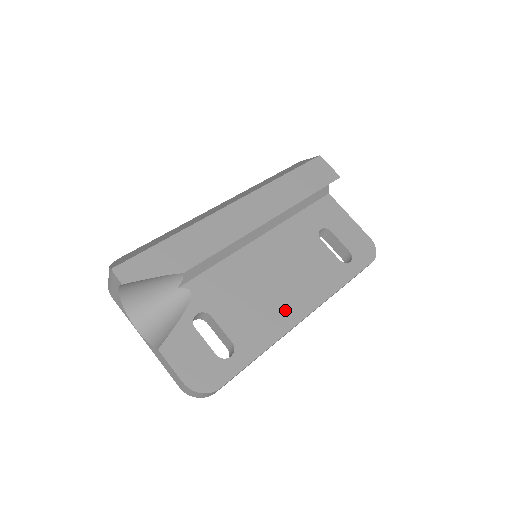
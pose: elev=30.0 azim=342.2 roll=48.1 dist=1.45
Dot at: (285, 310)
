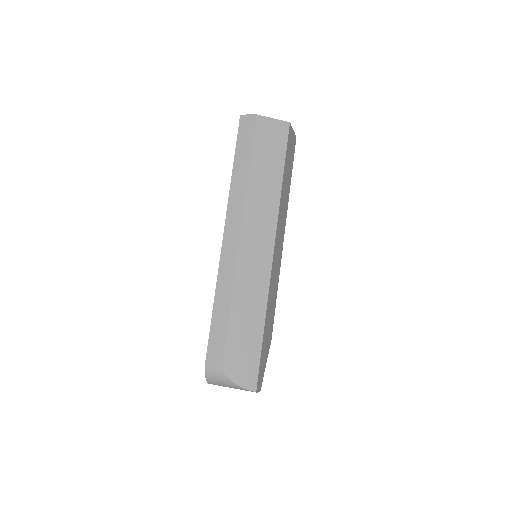
Dot at: occluded
